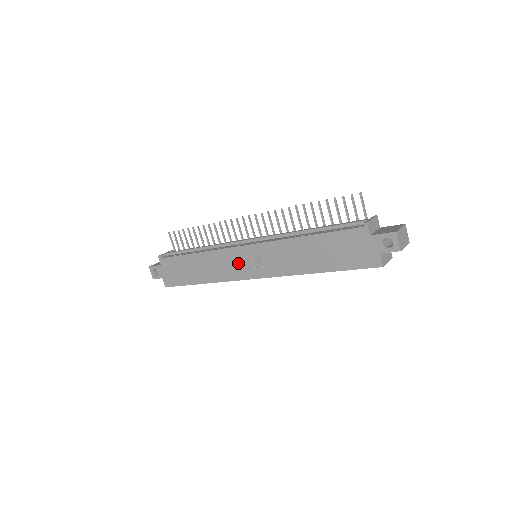
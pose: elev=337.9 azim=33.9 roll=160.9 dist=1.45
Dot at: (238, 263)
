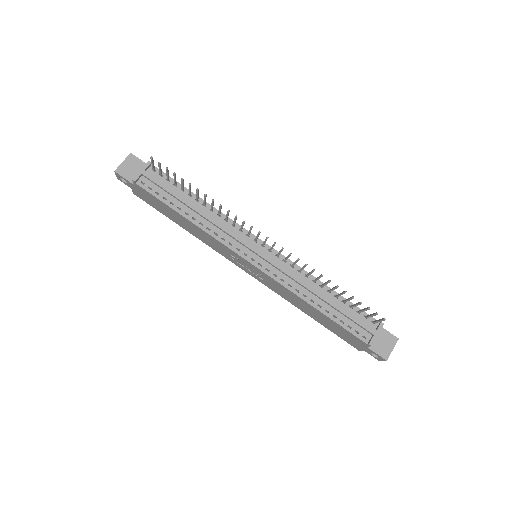
Dot at: (235, 259)
